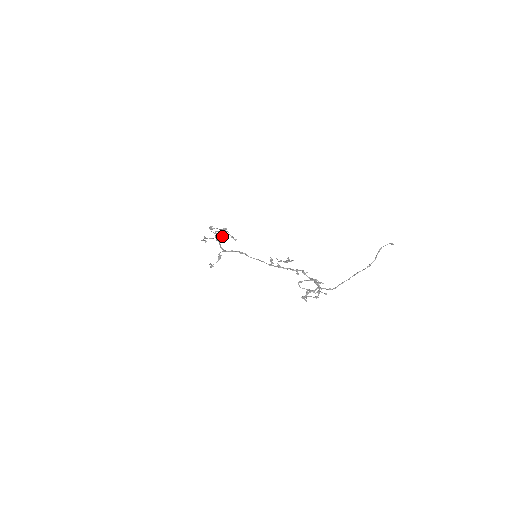
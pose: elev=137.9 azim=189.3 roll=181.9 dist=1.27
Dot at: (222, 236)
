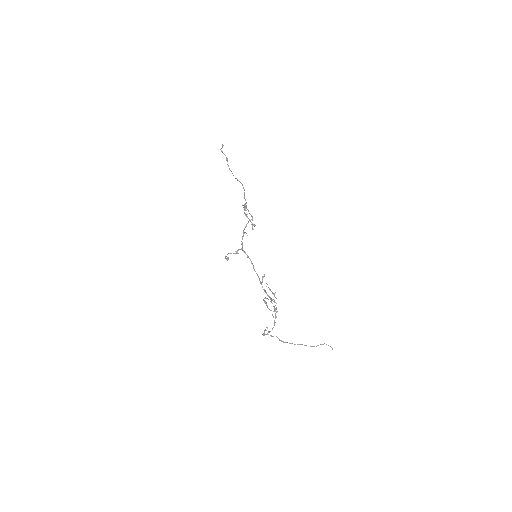
Dot at: (245, 206)
